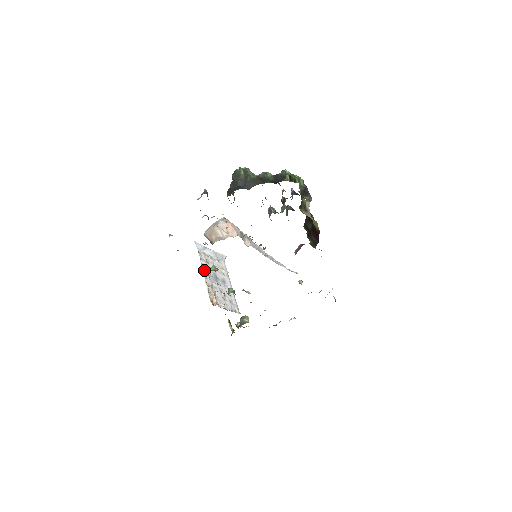
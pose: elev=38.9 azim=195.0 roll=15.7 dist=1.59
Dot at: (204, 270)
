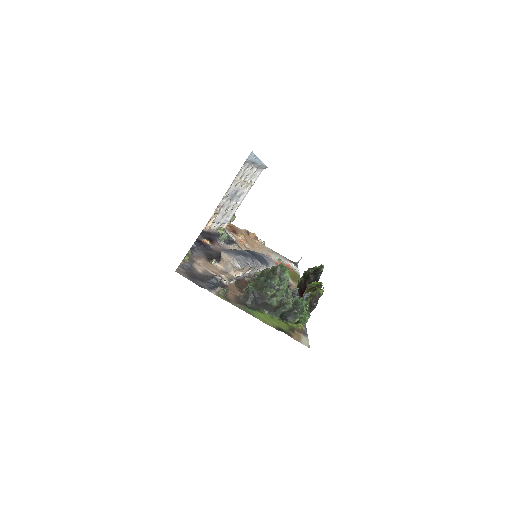
Dot at: (229, 189)
